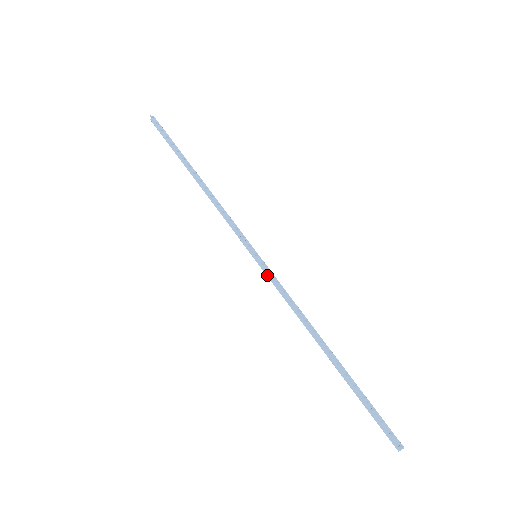
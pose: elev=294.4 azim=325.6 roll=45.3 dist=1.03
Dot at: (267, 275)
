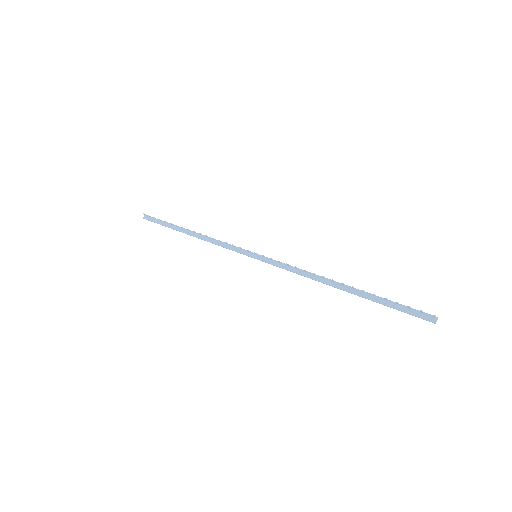
Dot at: (270, 263)
